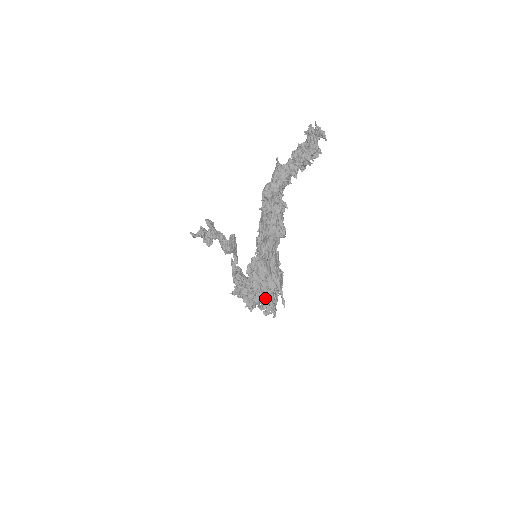
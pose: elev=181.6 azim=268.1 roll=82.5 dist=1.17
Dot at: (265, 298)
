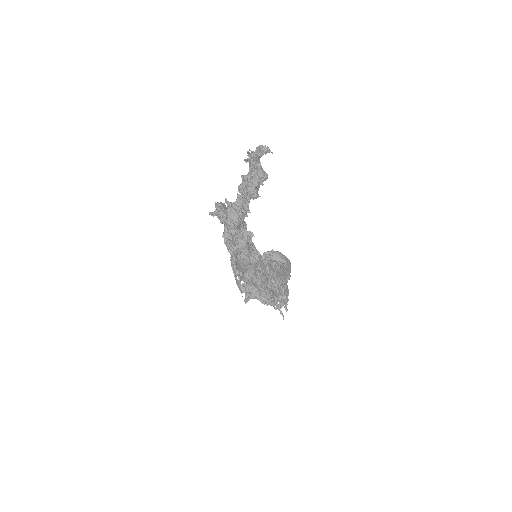
Dot at: occluded
